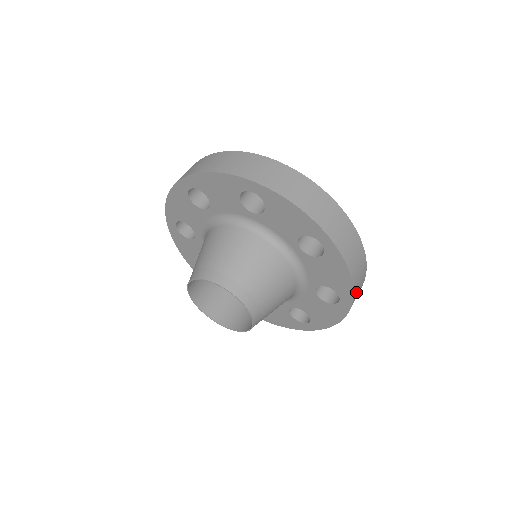
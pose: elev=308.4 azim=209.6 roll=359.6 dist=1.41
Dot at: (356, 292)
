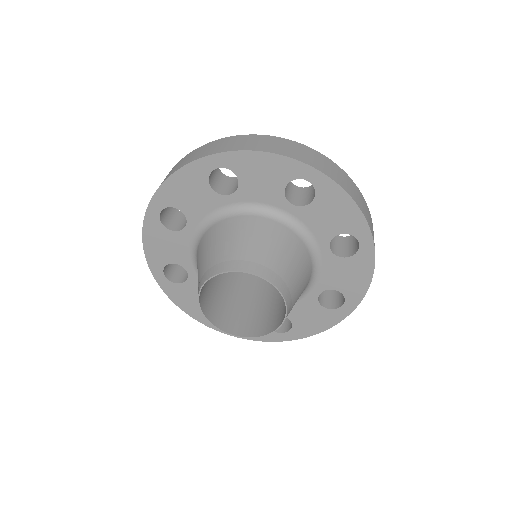
Dot at: (369, 224)
